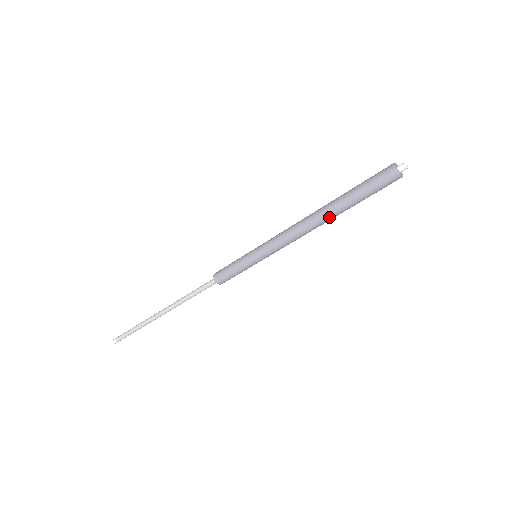
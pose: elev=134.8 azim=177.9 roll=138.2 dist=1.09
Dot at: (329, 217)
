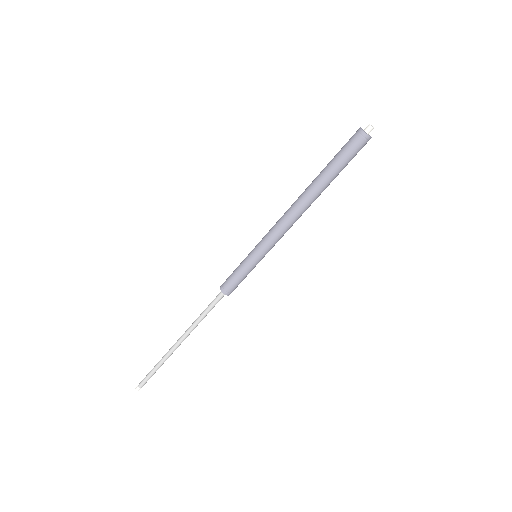
Dot at: (317, 197)
